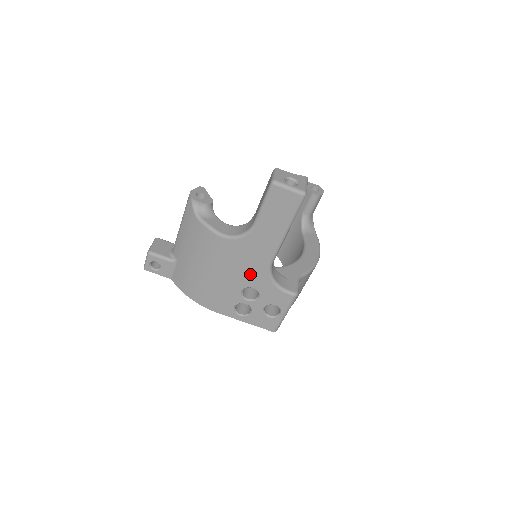
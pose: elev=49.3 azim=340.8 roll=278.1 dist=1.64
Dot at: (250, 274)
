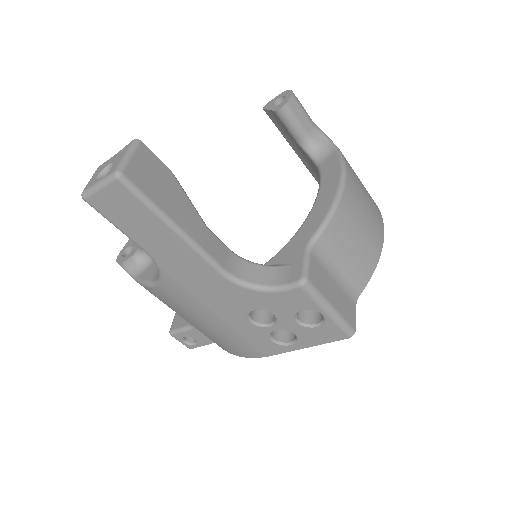
Dot at: (227, 300)
